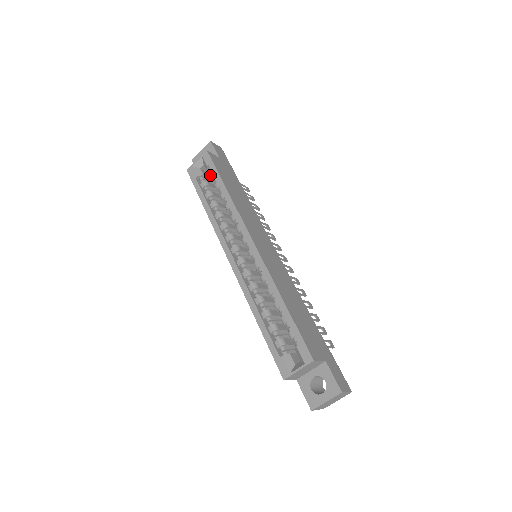
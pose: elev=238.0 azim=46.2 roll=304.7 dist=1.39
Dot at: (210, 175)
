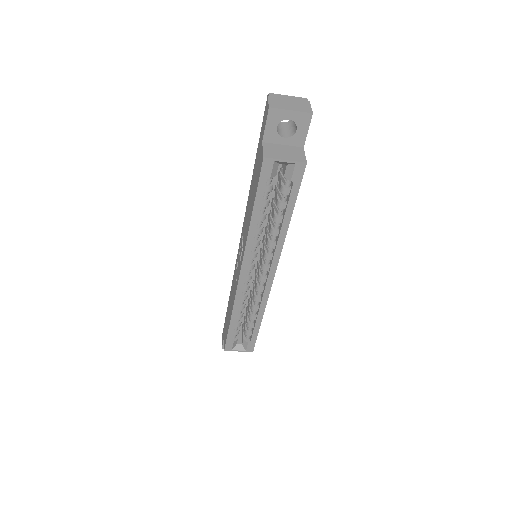
Dot at: (284, 188)
